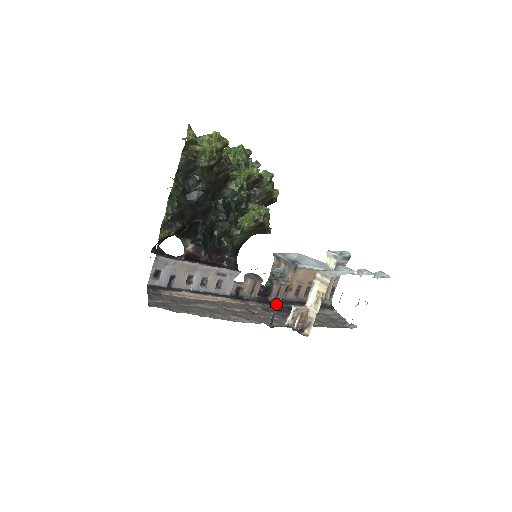
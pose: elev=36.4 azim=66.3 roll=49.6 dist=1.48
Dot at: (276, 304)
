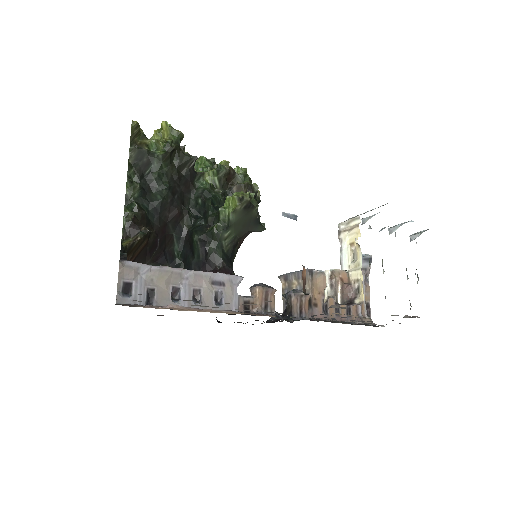
Dot at: occluded
